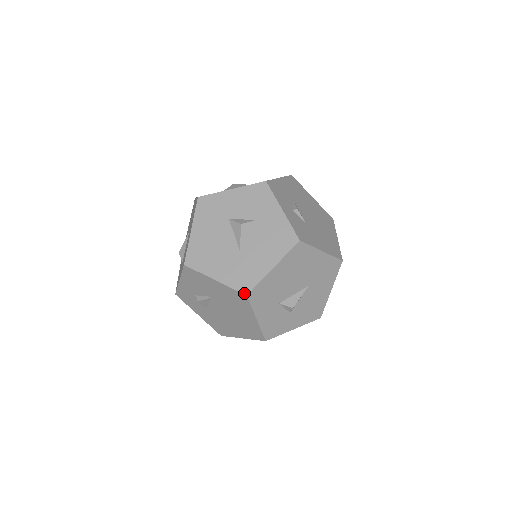
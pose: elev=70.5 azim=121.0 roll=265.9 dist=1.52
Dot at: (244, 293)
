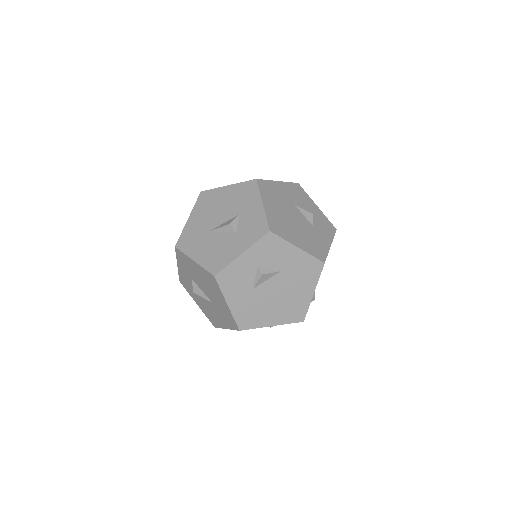
Dot at: occluded
